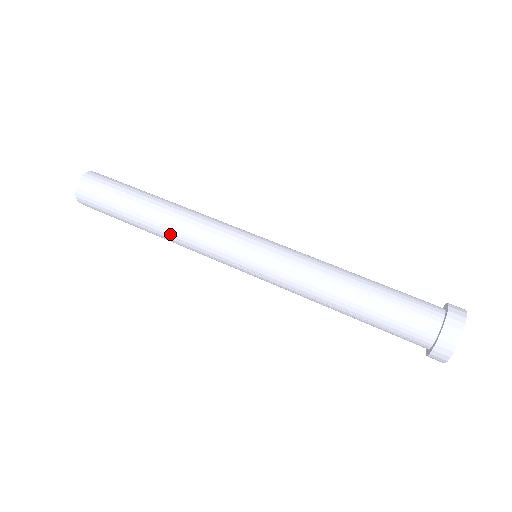
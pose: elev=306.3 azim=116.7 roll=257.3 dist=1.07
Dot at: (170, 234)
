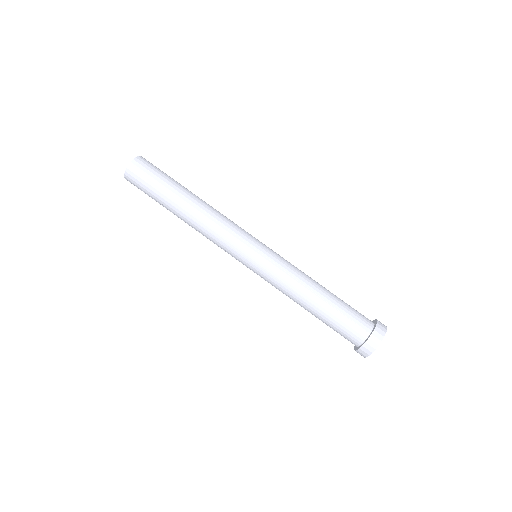
Dot at: (195, 227)
